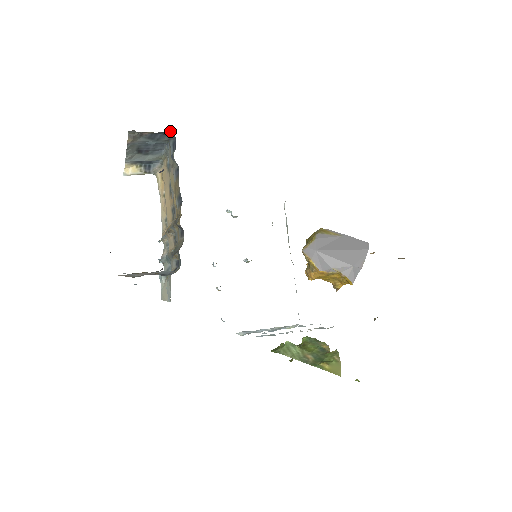
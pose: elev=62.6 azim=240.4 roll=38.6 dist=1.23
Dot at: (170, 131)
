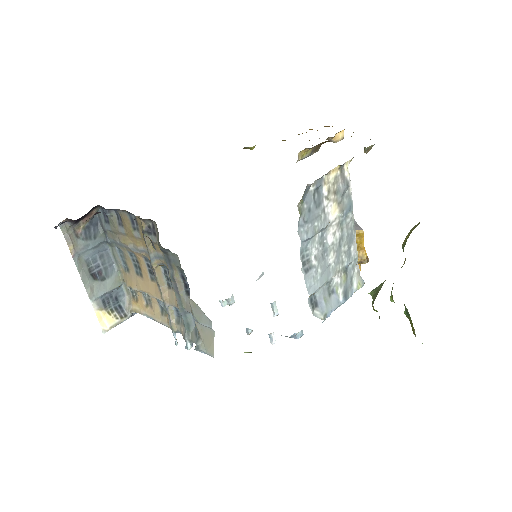
Dot at: (97, 217)
